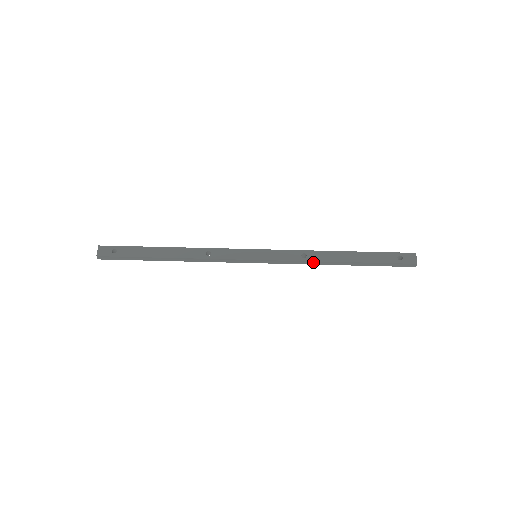
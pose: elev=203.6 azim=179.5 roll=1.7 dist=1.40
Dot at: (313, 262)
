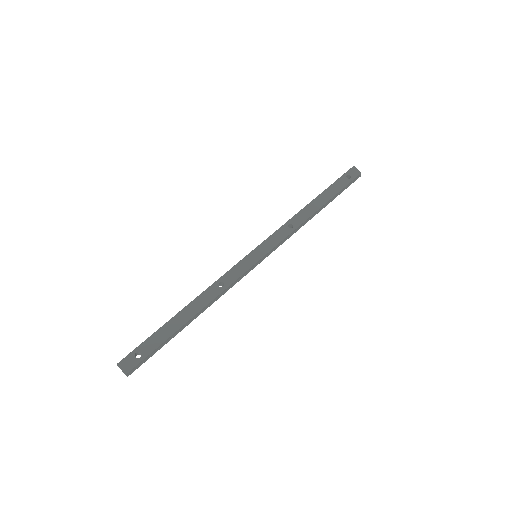
Dot at: (300, 226)
